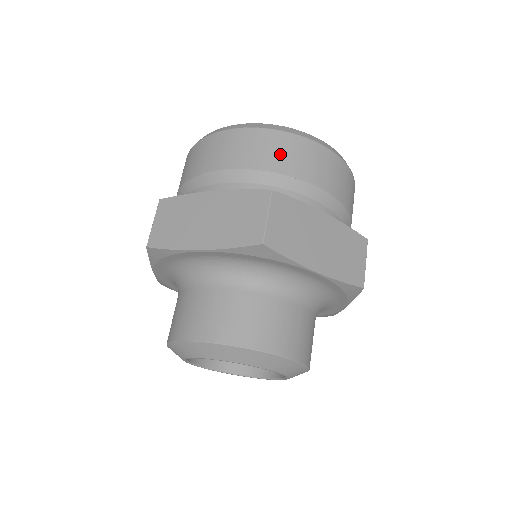
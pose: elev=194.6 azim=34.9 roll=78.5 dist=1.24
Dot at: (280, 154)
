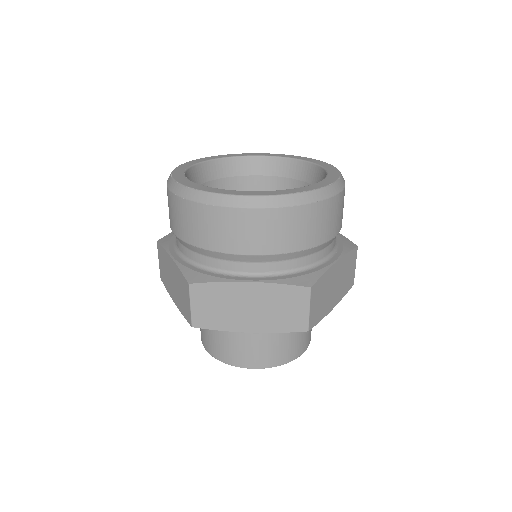
Dot at: (202, 229)
